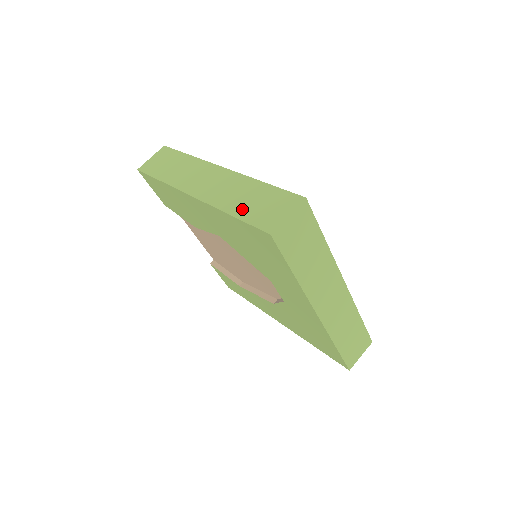
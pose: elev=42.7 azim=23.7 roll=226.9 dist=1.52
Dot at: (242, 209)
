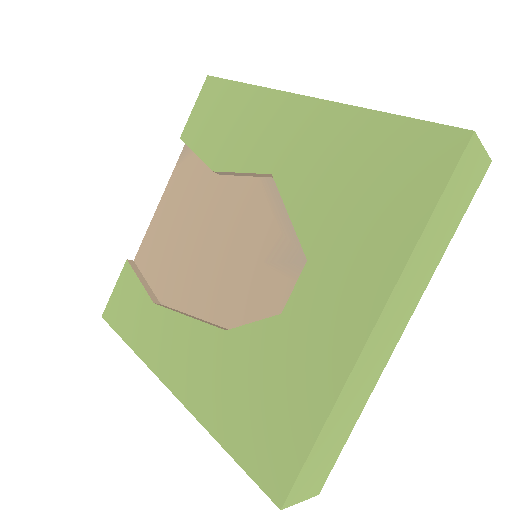
Dot at: occluded
